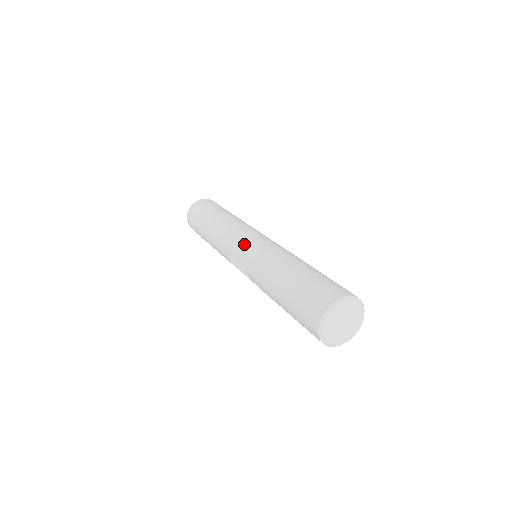
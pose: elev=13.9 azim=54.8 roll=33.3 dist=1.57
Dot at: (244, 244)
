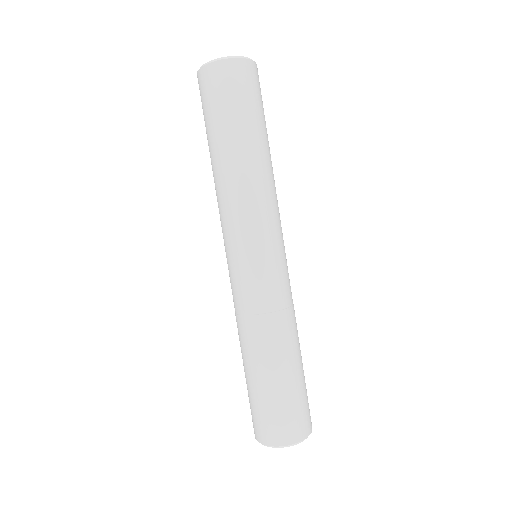
Dot at: (234, 264)
